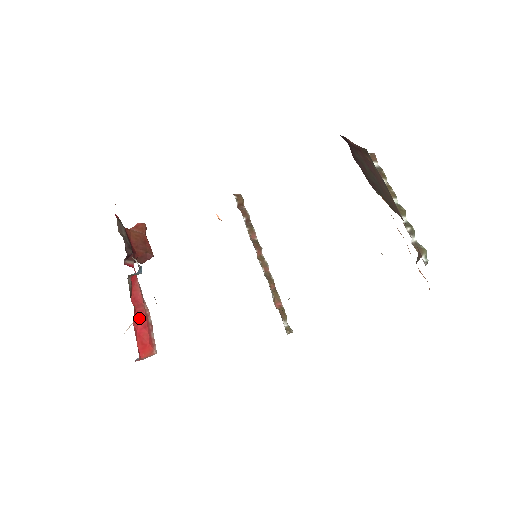
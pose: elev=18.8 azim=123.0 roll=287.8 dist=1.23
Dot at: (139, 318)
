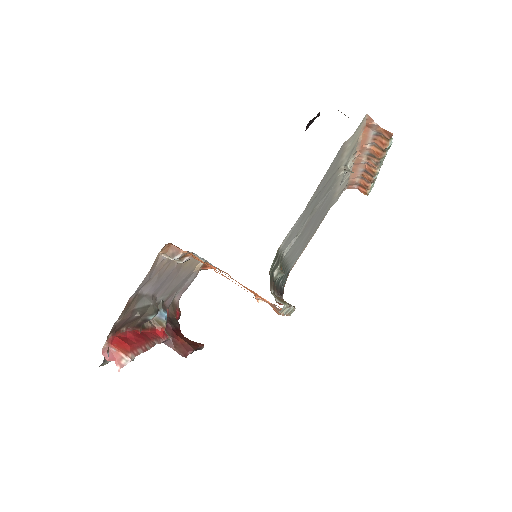
Dot at: (138, 336)
